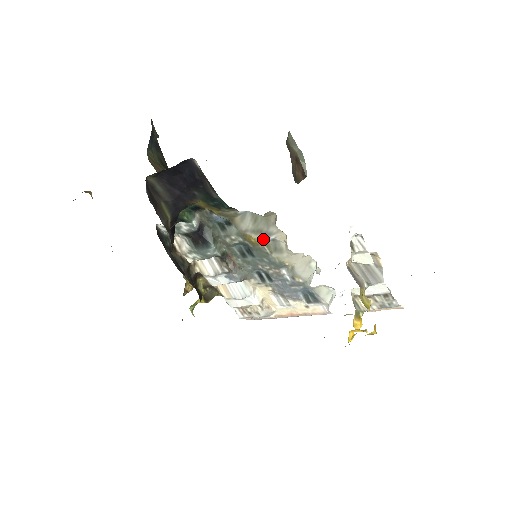
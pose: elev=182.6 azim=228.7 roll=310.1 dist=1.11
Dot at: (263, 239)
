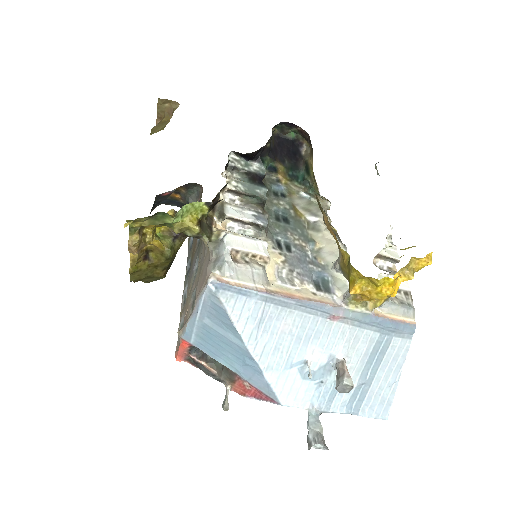
Dot at: (308, 216)
